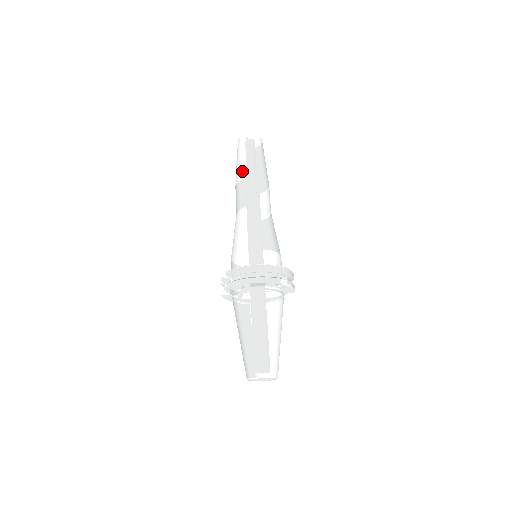
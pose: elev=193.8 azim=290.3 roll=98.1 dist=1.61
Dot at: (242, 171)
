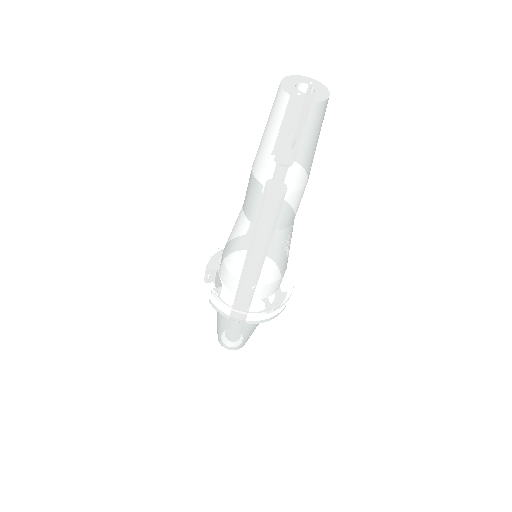
Dot at: (267, 171)
